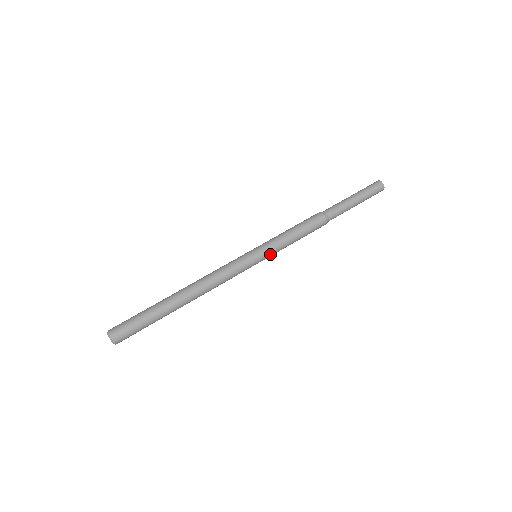
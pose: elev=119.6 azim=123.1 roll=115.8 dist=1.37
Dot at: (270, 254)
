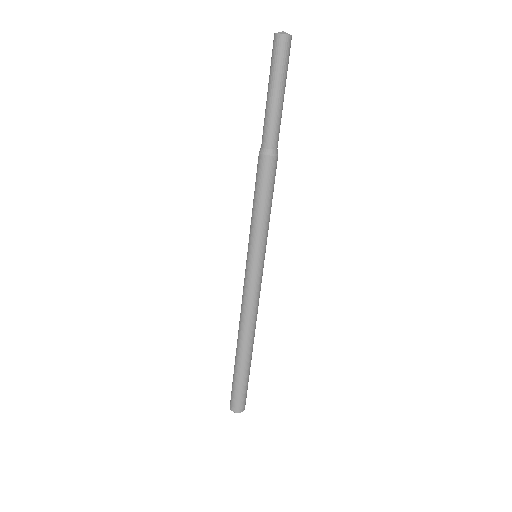
Dot at: (261, 245)
